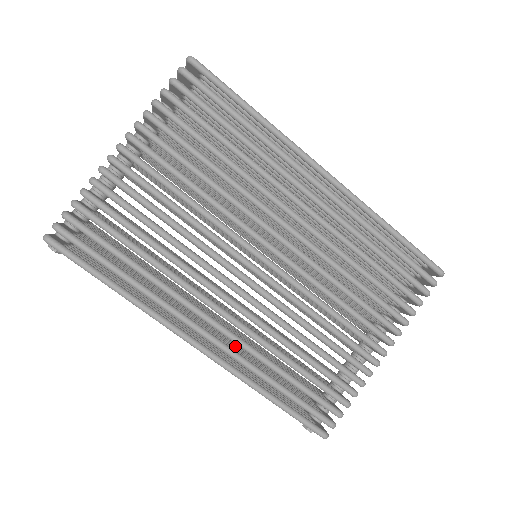
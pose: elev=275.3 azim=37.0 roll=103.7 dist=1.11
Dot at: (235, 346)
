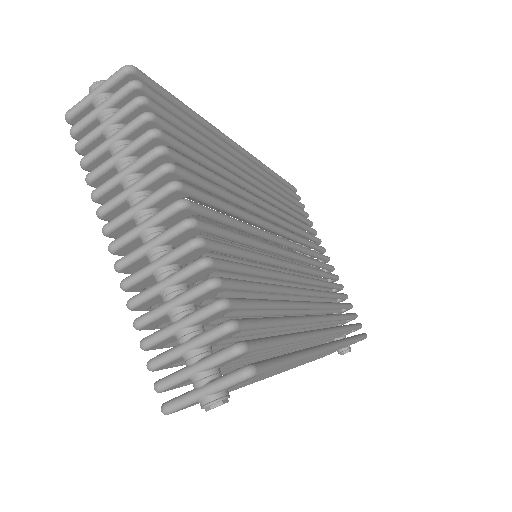
Dot at: occluded
